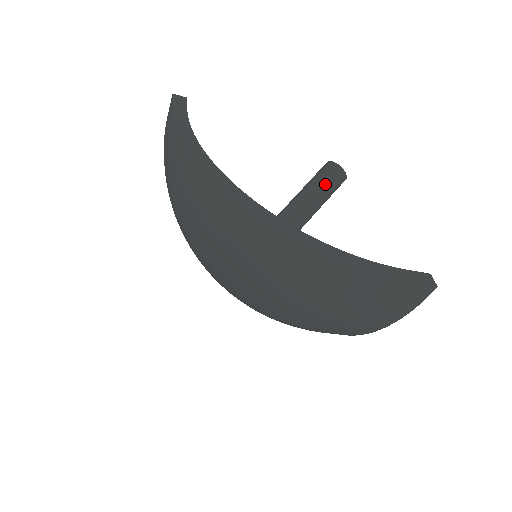
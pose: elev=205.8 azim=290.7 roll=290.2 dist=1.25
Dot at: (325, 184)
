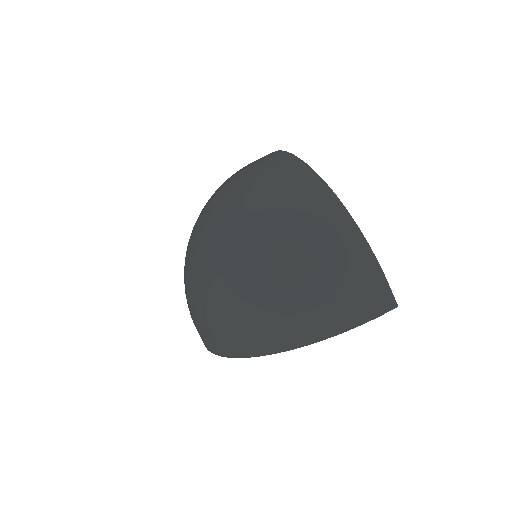
Dot at: occluded
